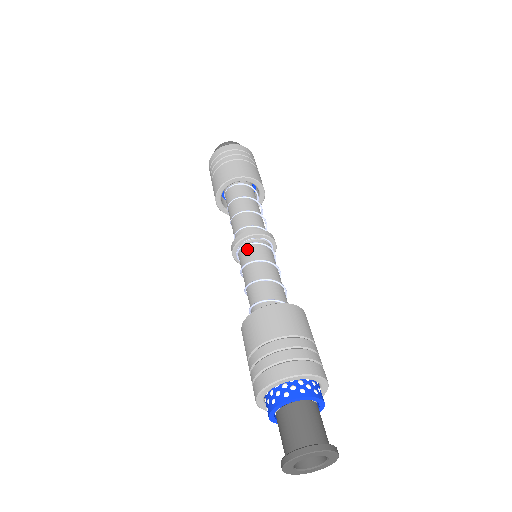
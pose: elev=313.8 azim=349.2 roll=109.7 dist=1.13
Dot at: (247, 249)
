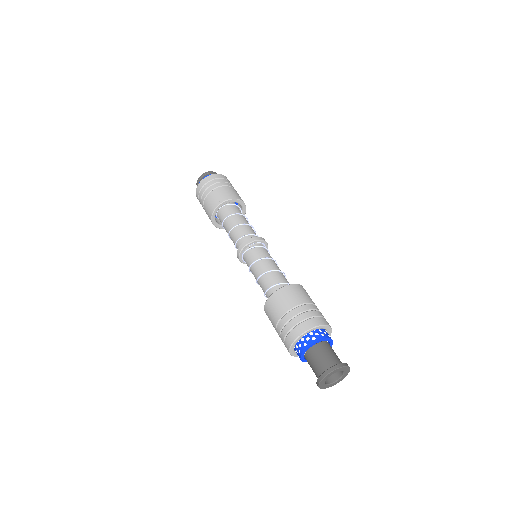
Dot at: (253, 251)
